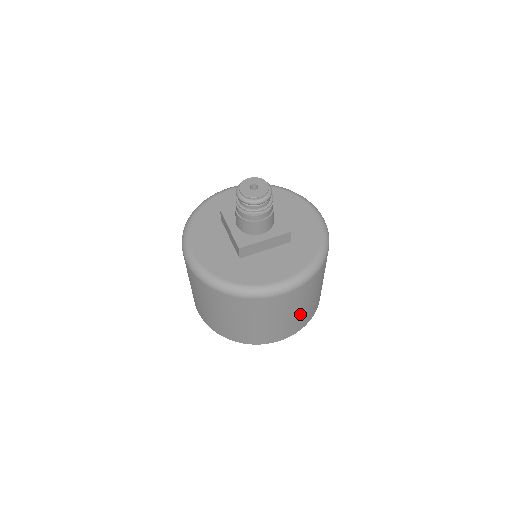
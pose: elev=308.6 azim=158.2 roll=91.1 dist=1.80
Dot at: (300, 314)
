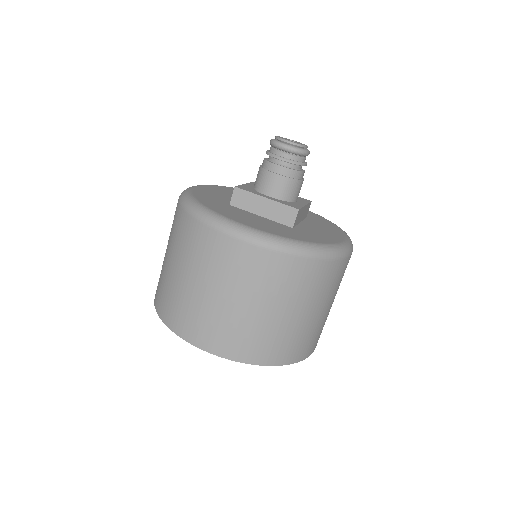
Dot at: occluded
